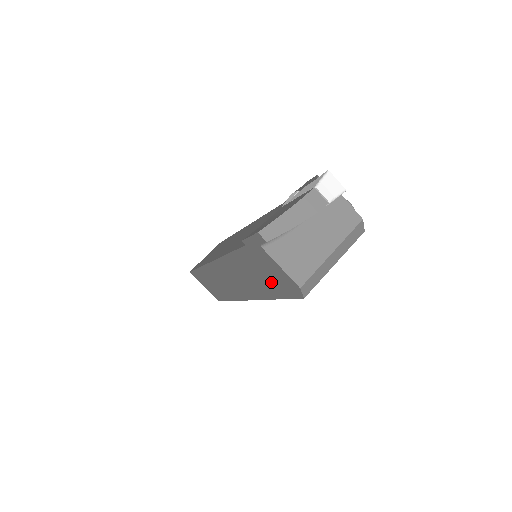
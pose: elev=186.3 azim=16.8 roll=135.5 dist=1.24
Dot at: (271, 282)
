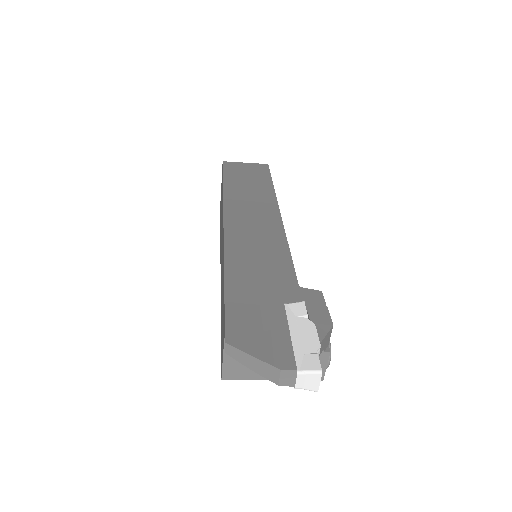
Dot at: occluded
